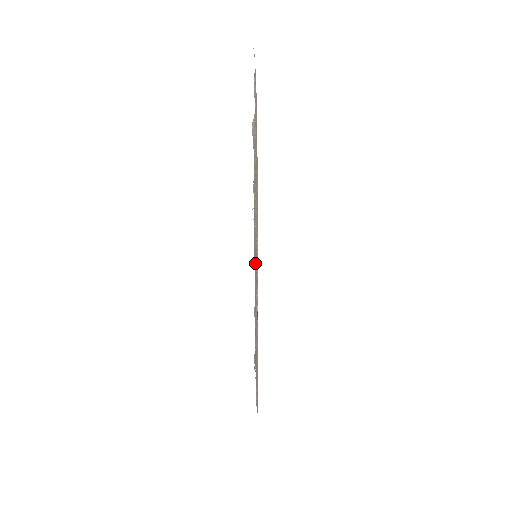
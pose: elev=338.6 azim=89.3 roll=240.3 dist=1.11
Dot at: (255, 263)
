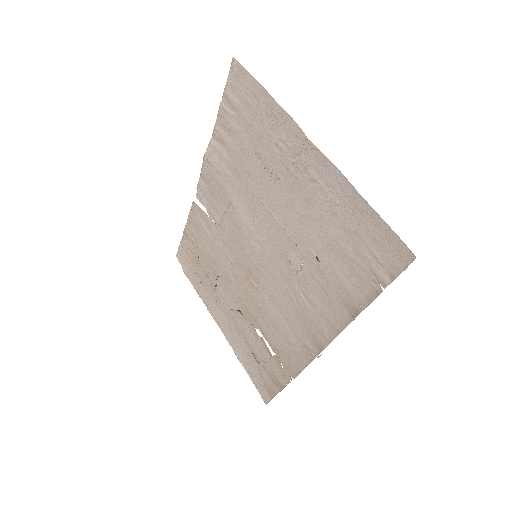
Dot at: (250, 273)
